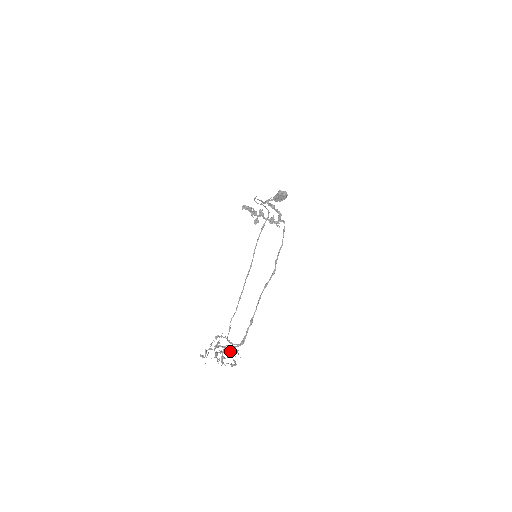
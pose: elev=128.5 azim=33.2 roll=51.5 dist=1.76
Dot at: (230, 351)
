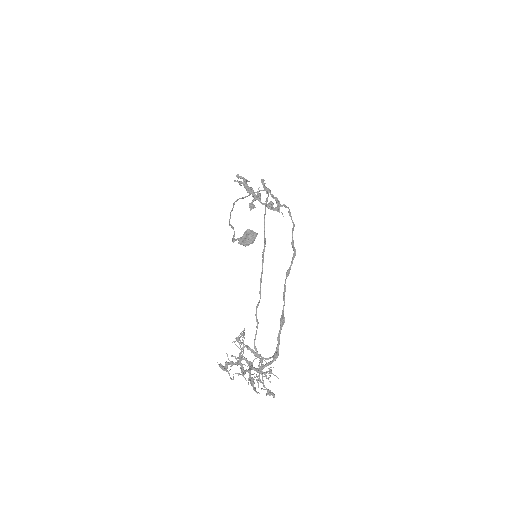
Dot at: (260, 371)
